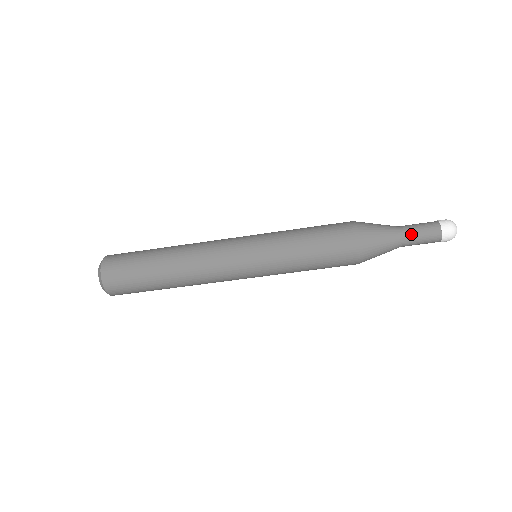
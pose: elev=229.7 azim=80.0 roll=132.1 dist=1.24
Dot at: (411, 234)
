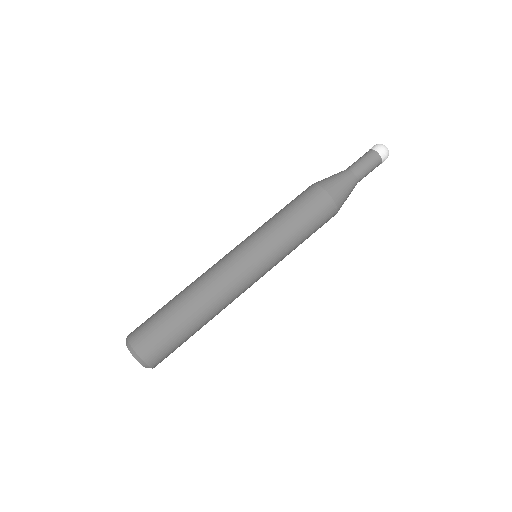
Dot at: (359, 167)
